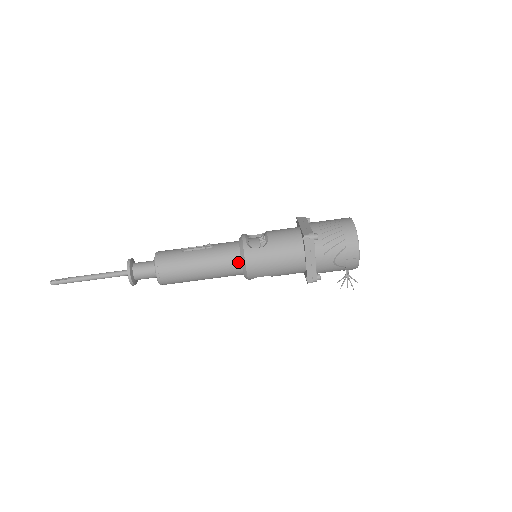
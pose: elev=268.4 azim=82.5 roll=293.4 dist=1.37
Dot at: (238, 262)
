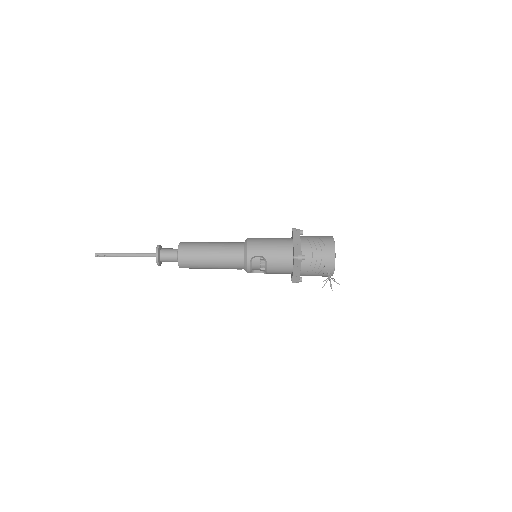
Dot at: (242, 245)
